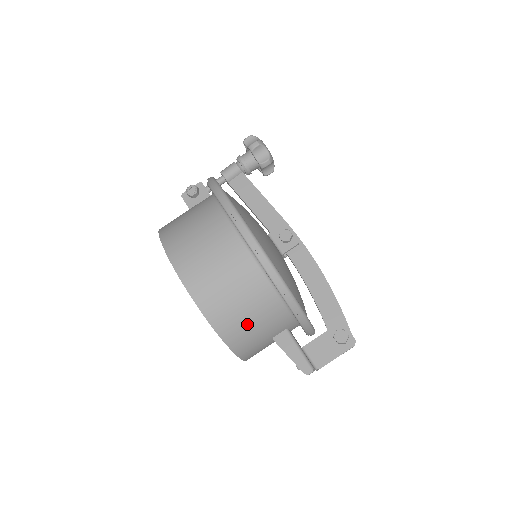
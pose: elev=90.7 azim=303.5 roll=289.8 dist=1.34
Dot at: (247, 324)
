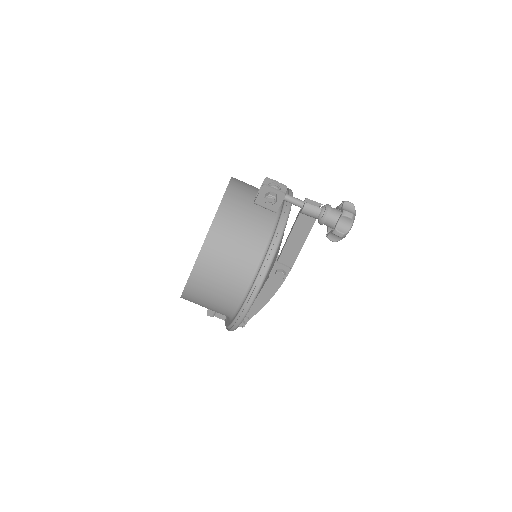
Dot at: occluded
